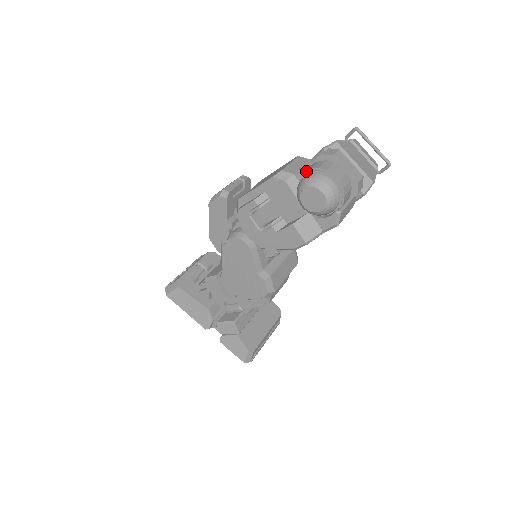
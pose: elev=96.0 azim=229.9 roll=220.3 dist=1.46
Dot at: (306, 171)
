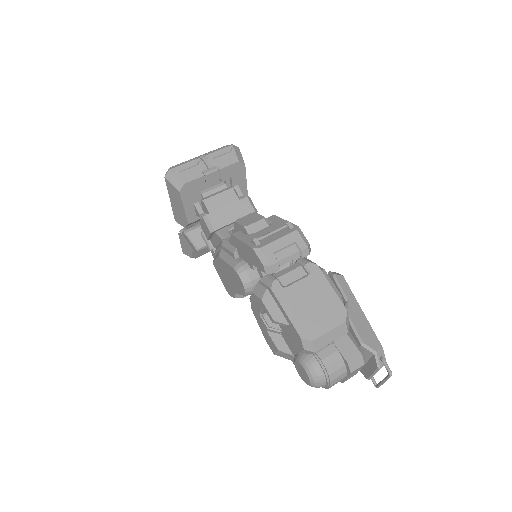
Dot at: (322, 363)
